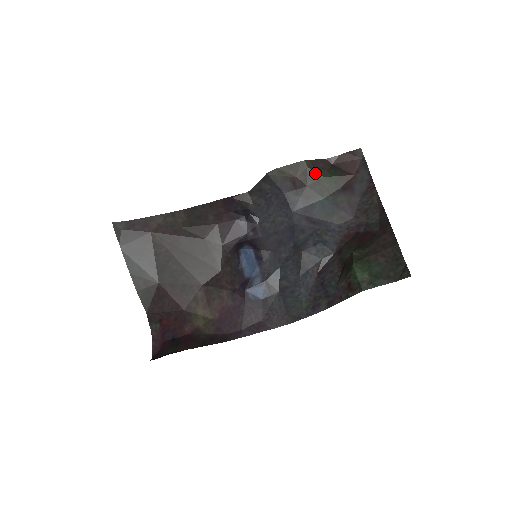
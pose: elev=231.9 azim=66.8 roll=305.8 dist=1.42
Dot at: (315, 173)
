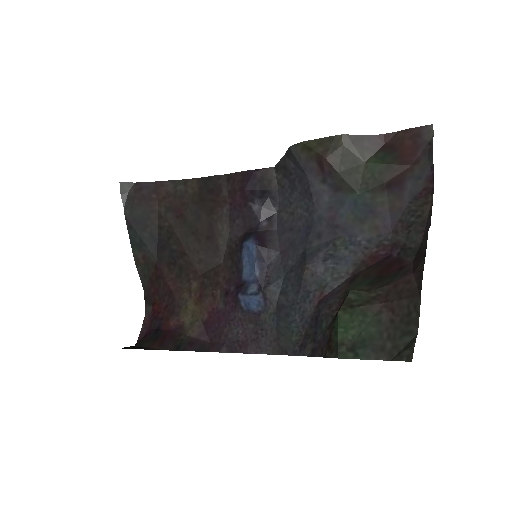
Dot at: (353, 155)
